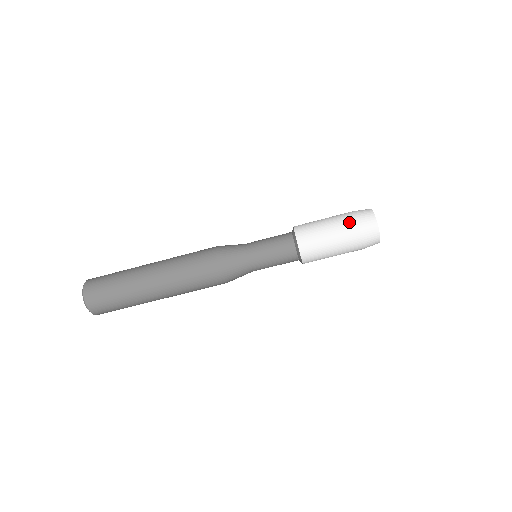
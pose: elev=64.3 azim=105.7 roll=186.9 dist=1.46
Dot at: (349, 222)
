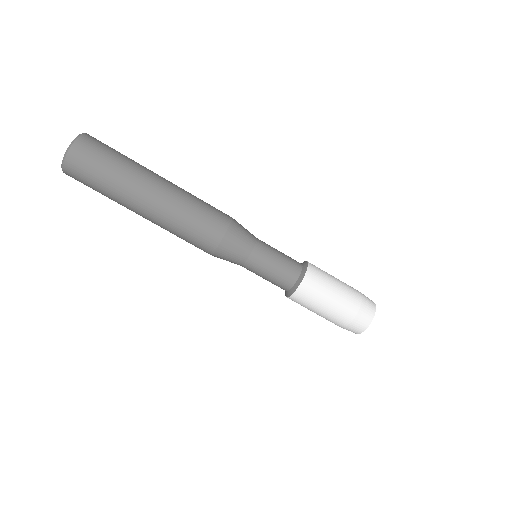
Dot at: (355, 289)
